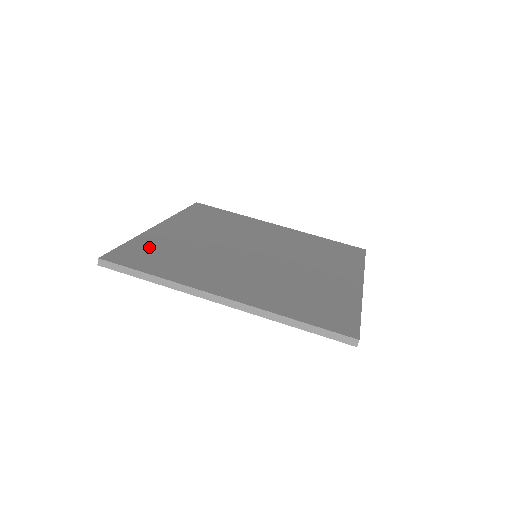
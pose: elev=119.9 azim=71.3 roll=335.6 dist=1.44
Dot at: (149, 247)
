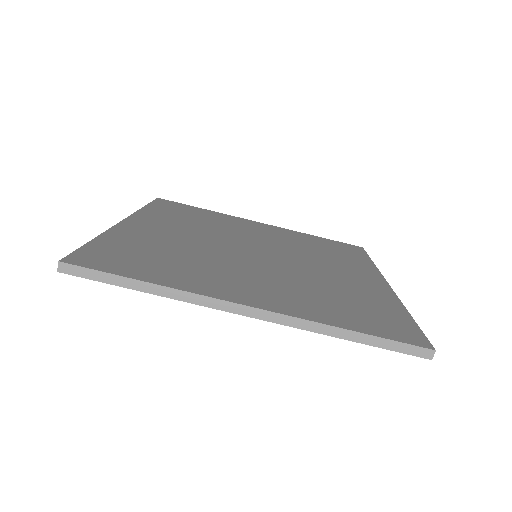
Dot at: (124, 246)
